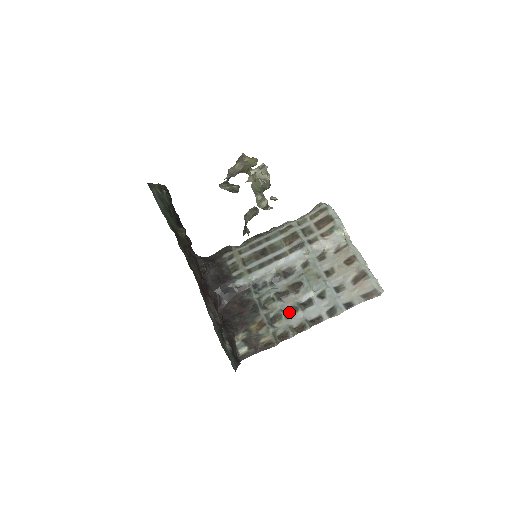
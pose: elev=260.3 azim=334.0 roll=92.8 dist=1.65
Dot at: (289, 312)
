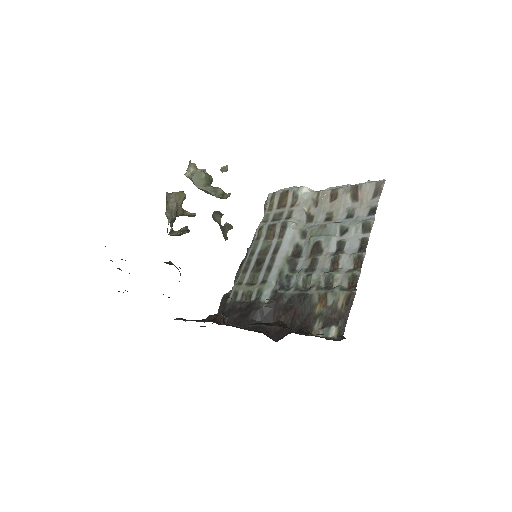
Dot at: (334, 267)
